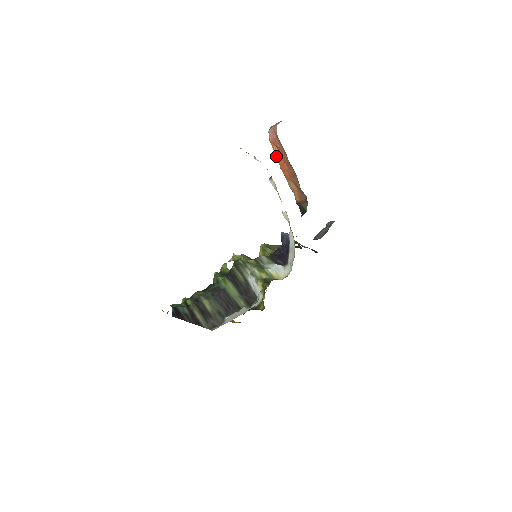
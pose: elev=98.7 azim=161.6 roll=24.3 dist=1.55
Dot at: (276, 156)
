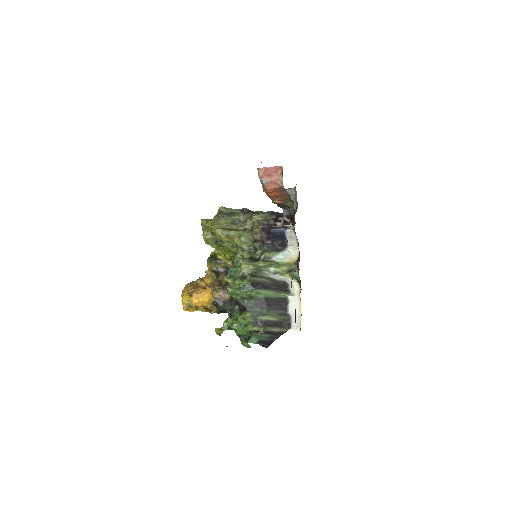
Dot at: (267, 192)
